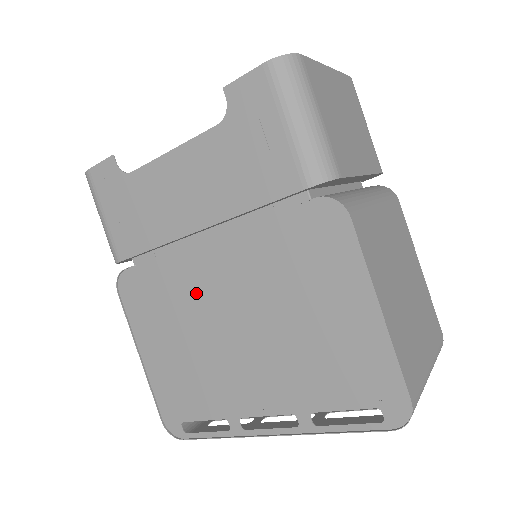
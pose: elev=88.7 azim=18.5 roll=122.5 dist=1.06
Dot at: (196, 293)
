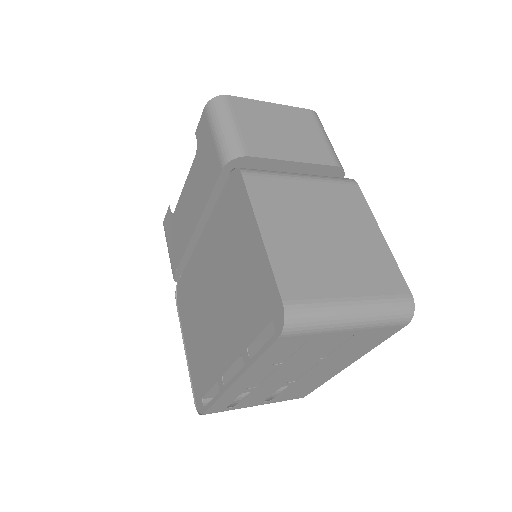
Dot at: (200, 280)
